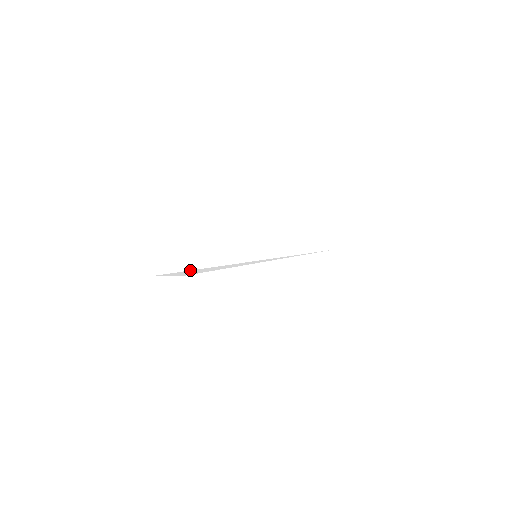
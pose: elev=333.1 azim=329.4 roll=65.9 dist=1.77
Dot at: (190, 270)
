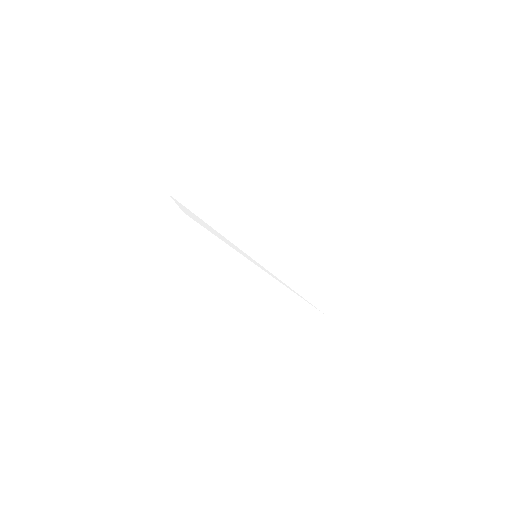
Dot at: (197, 216)
